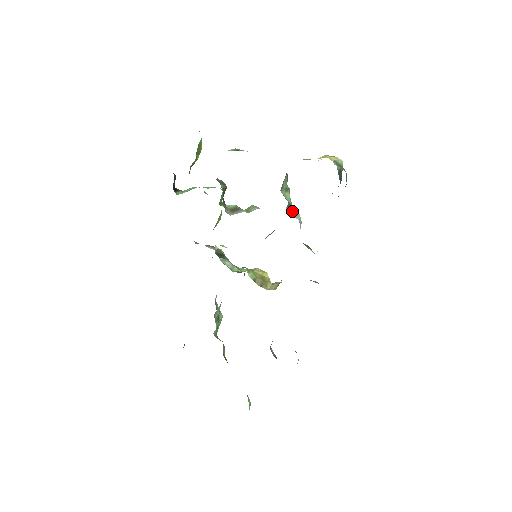
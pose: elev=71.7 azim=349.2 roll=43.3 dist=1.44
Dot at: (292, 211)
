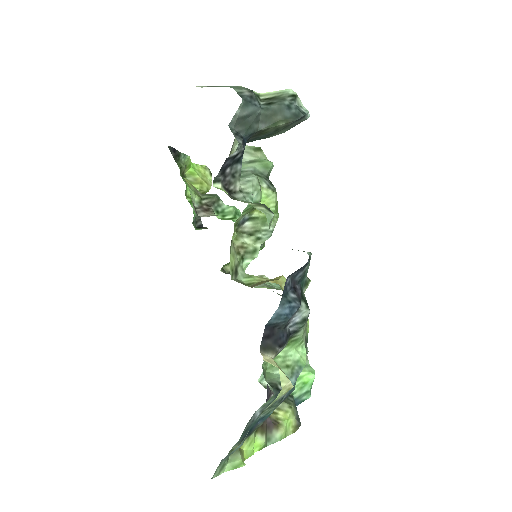
Dot at: (241, 176)
